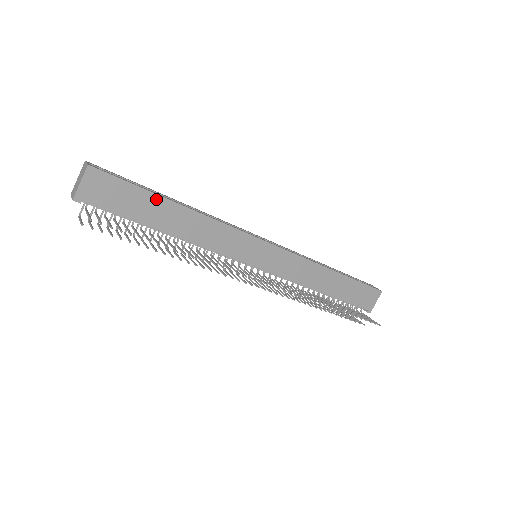
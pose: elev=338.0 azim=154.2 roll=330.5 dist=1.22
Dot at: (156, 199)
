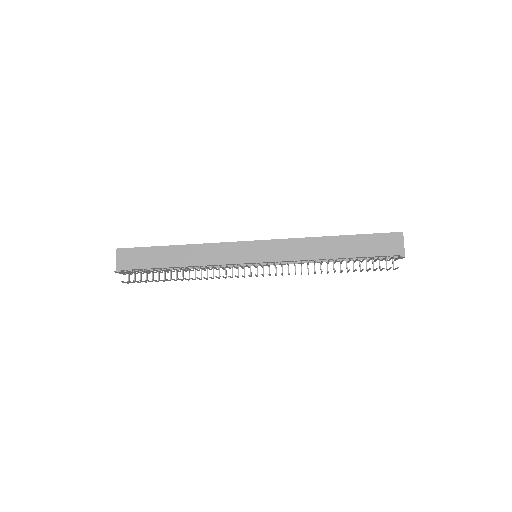
Dot at: (161, 249)
